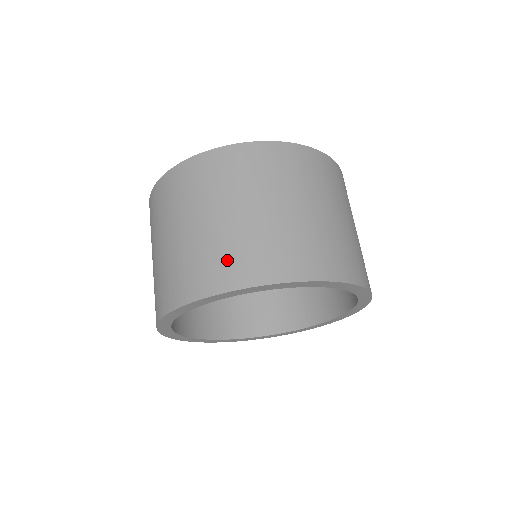
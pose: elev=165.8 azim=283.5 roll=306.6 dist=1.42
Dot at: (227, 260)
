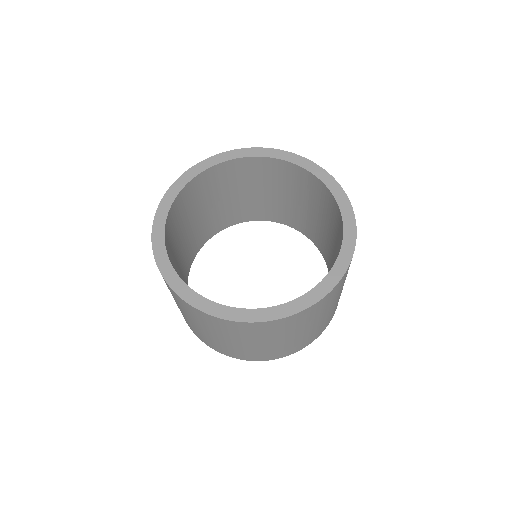
Dot at: (208, 341)
